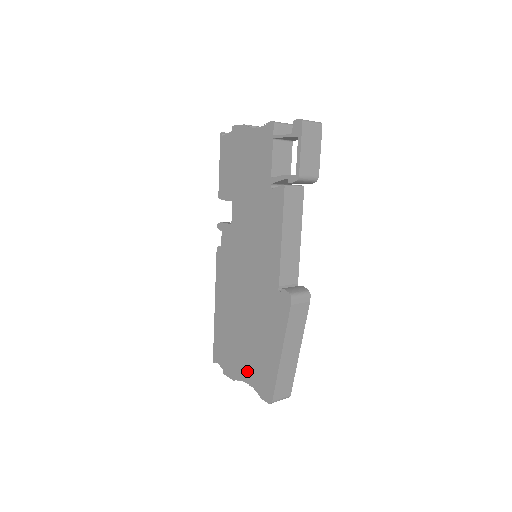
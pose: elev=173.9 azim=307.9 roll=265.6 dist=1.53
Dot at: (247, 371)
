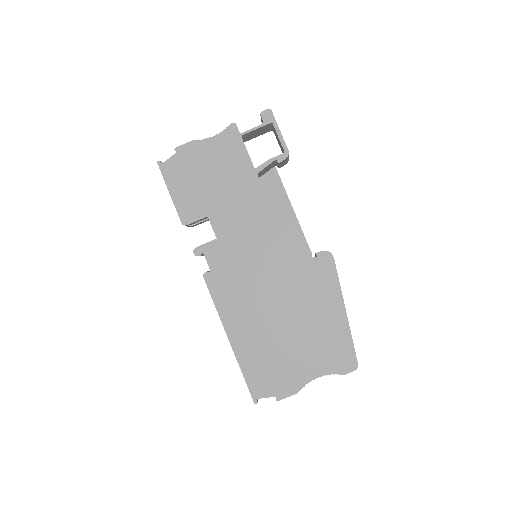
Dot at: (312, 365)
